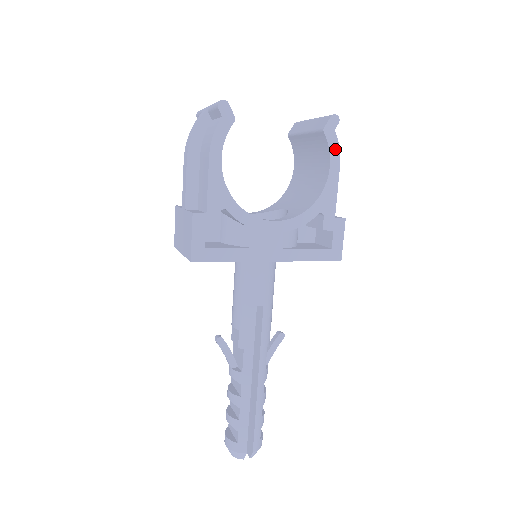
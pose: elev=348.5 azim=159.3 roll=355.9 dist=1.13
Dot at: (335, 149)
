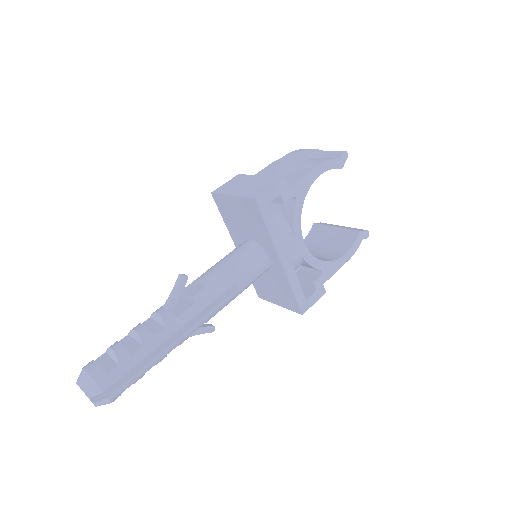
Dot at: (355, 248)
